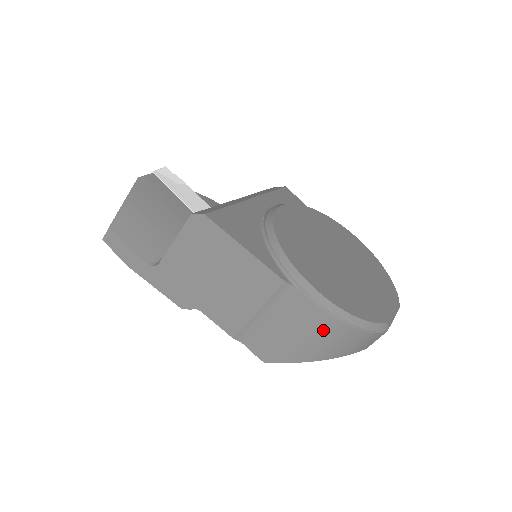
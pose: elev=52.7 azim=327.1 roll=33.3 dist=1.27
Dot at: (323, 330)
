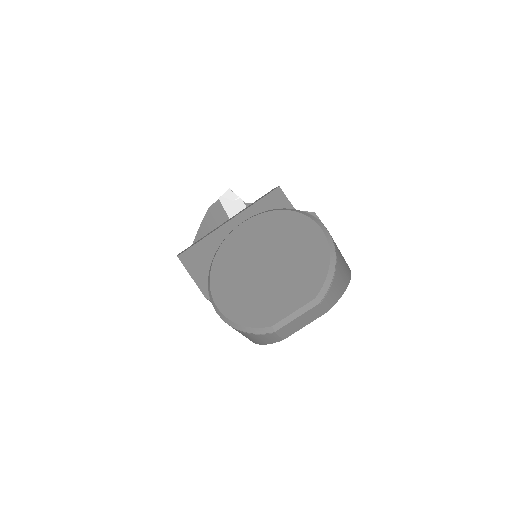
Dot at: occluded
